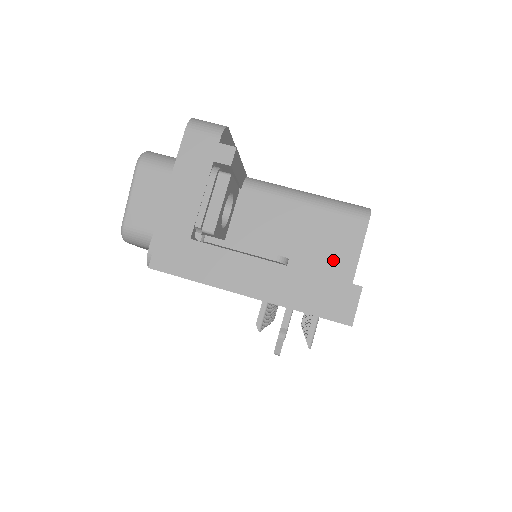
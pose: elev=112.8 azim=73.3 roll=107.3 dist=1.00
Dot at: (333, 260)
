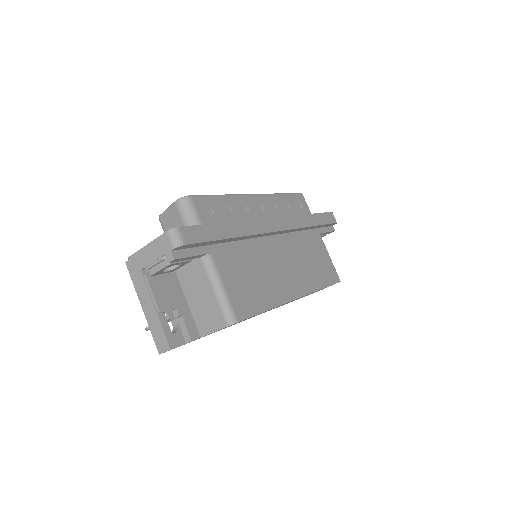
Dot at: (204, 322)
